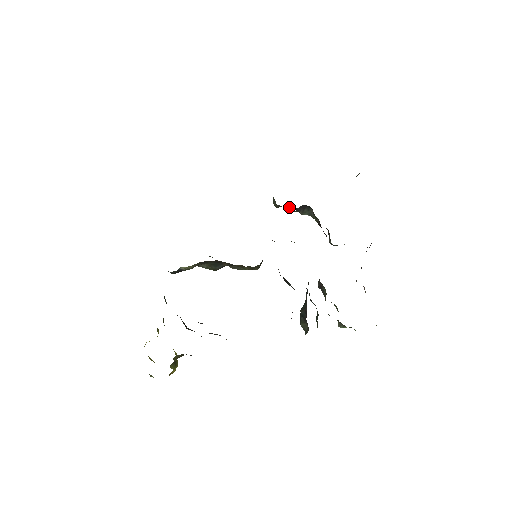
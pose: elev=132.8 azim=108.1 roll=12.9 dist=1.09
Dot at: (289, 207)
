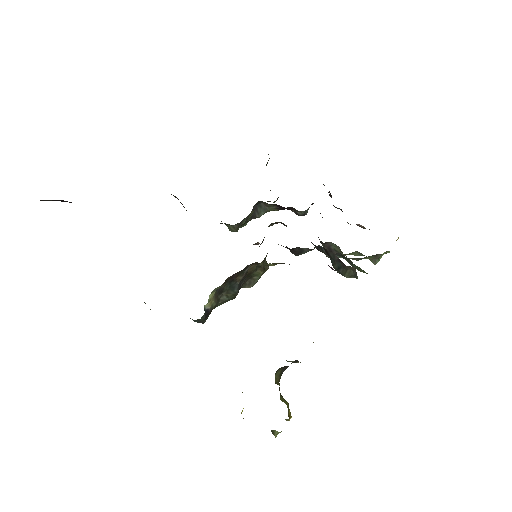
Dot at: occluded
